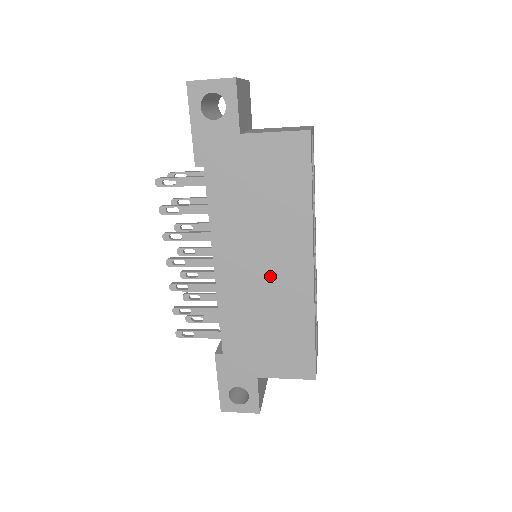
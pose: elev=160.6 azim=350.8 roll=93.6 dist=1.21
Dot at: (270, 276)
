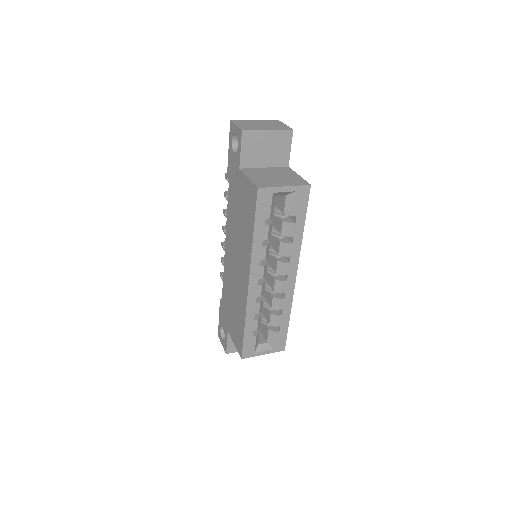
Dot at: (237, 272)
